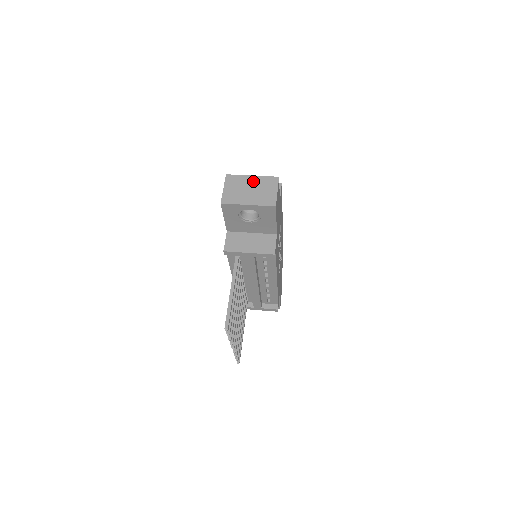
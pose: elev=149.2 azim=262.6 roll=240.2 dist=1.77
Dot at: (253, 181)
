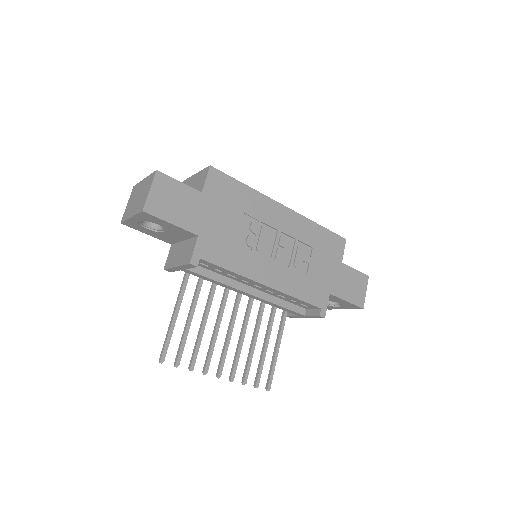
Dot at: (142, 185)
